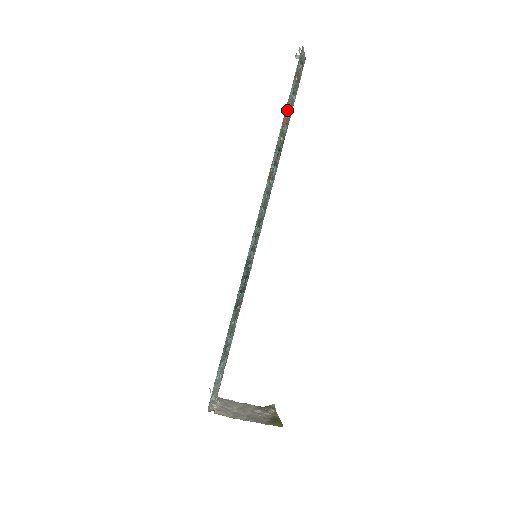
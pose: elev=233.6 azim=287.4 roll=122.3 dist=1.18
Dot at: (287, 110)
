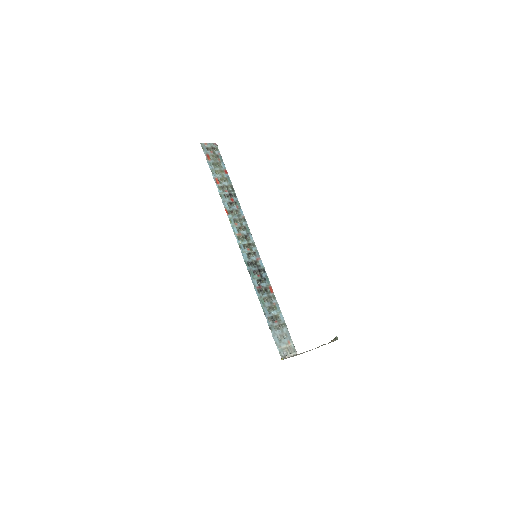
Dot at: (216, 175)
